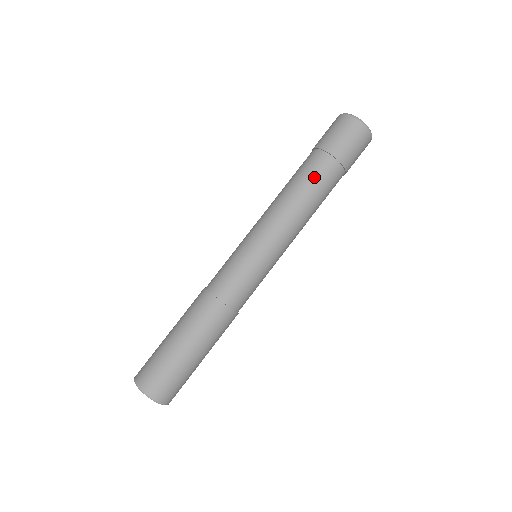
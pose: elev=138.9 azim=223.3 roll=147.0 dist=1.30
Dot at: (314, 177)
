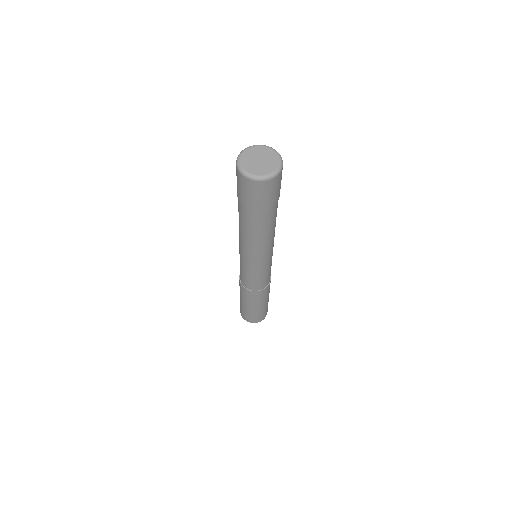
Dot at: (257, 226)
